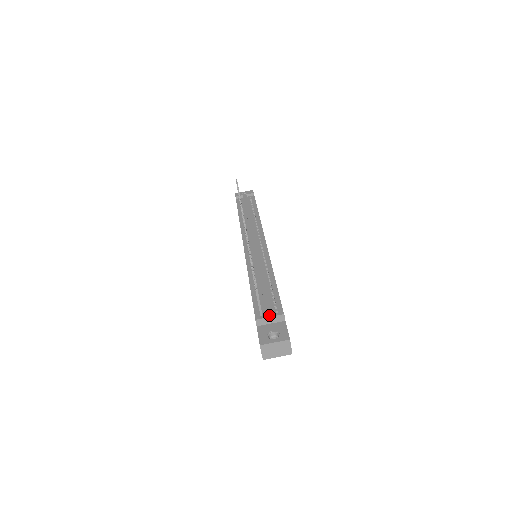
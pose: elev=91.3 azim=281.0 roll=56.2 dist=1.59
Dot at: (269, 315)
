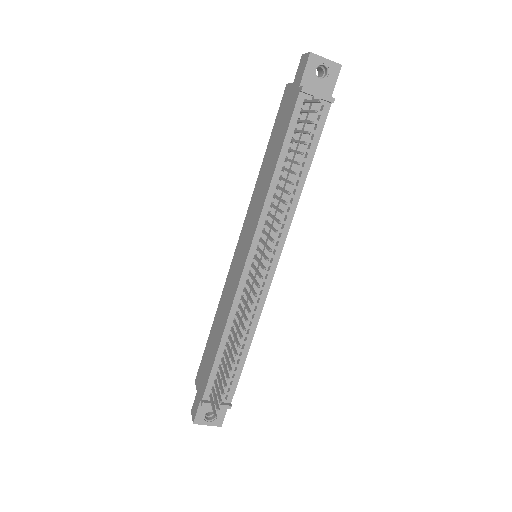
Dot at: occluded
